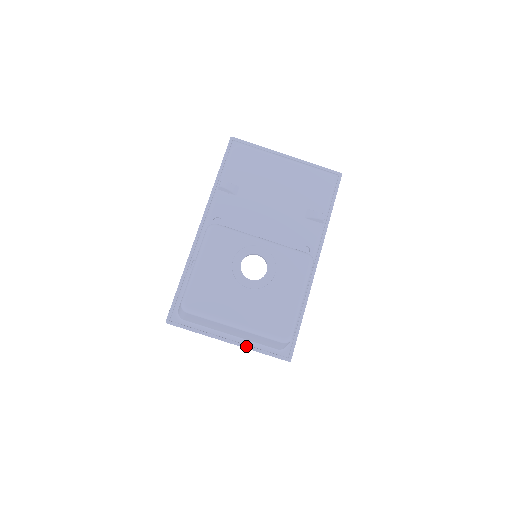
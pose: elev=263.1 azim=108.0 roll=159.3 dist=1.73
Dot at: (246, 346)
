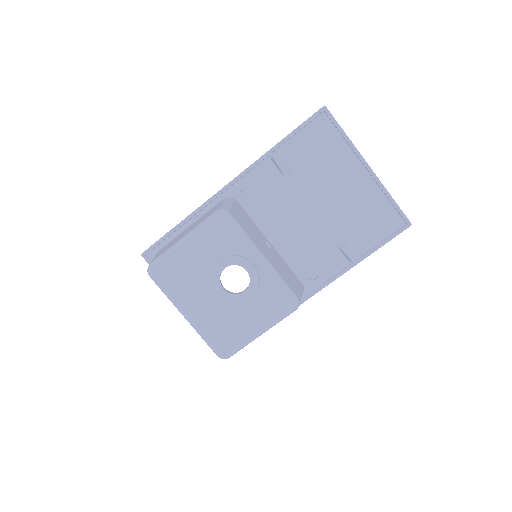
Dot at: occluded
